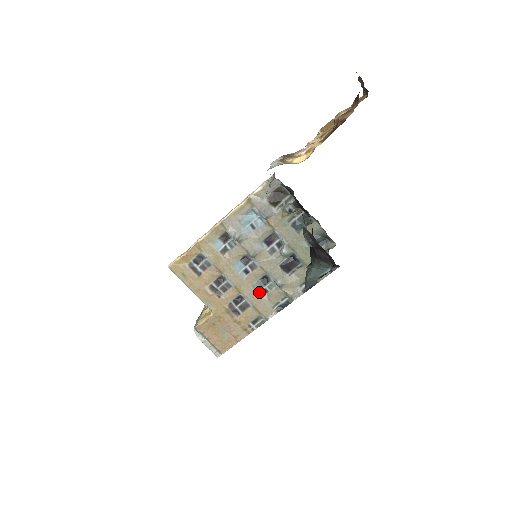
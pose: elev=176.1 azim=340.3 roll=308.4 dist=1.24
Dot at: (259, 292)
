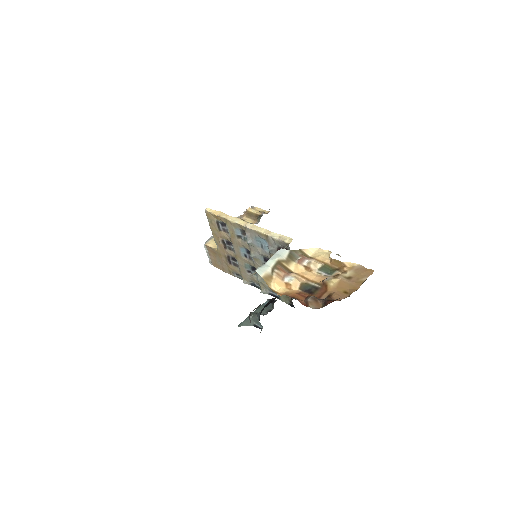
Dot at: (247, 269)
